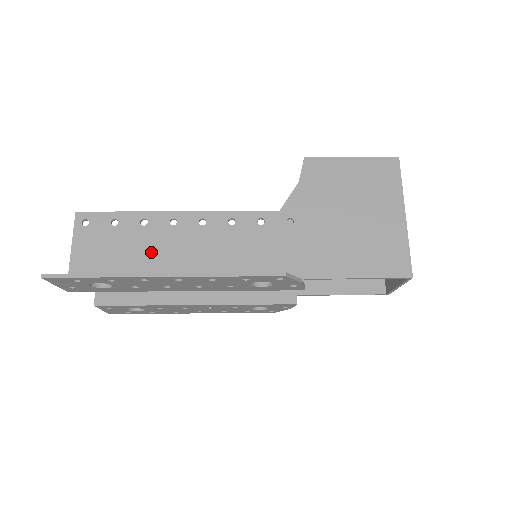
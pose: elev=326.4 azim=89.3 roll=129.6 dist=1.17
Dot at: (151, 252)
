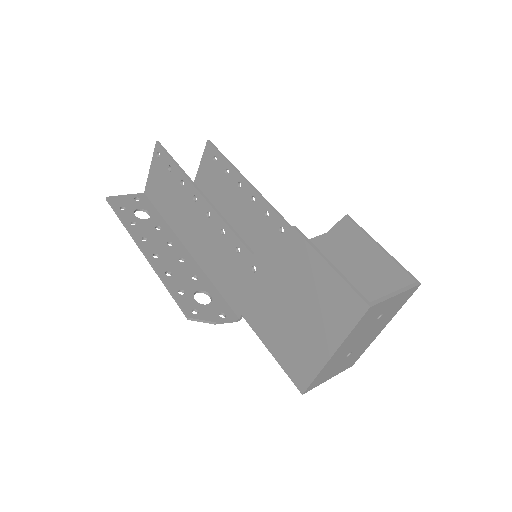
Dot at: (179, 209)
